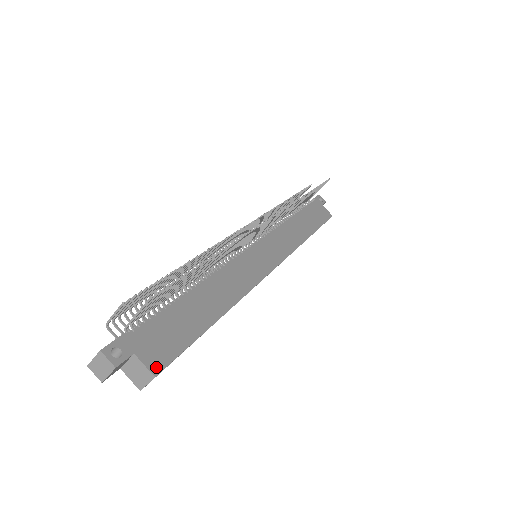
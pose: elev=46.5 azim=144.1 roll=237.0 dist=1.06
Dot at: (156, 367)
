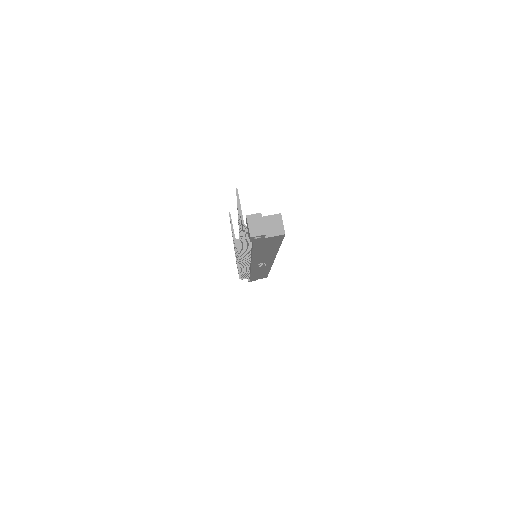
Dot at: (276, 215)
